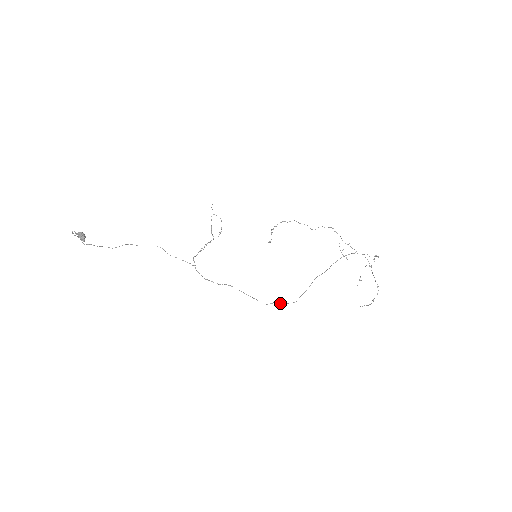
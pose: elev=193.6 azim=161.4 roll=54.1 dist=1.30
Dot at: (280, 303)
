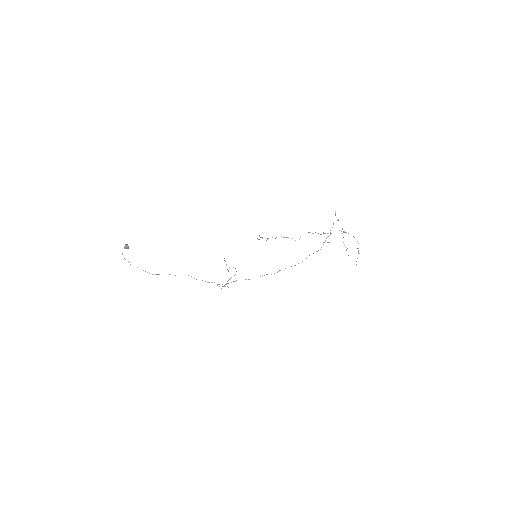
Dot at: occluded
